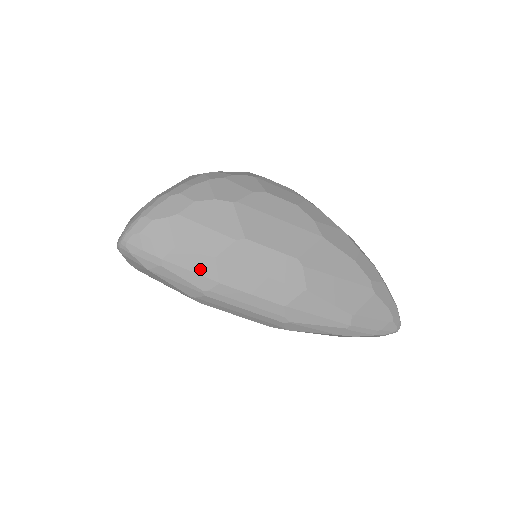
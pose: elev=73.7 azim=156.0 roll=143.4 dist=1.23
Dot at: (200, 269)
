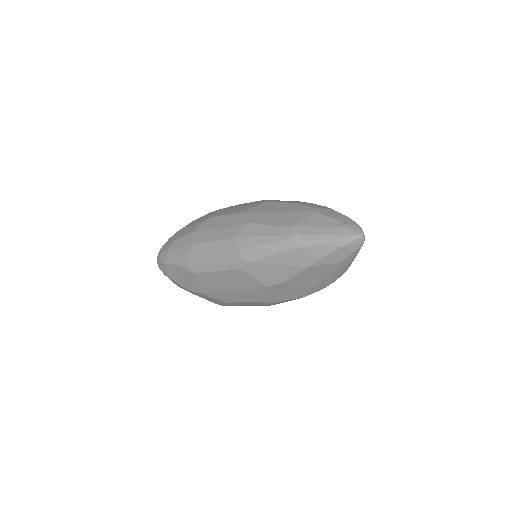
Dot at: (185, 243)
